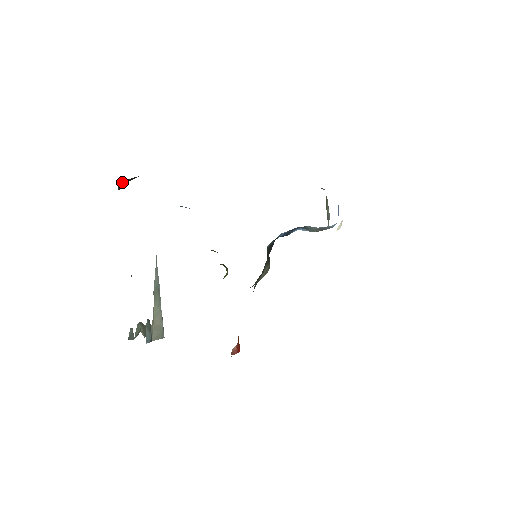
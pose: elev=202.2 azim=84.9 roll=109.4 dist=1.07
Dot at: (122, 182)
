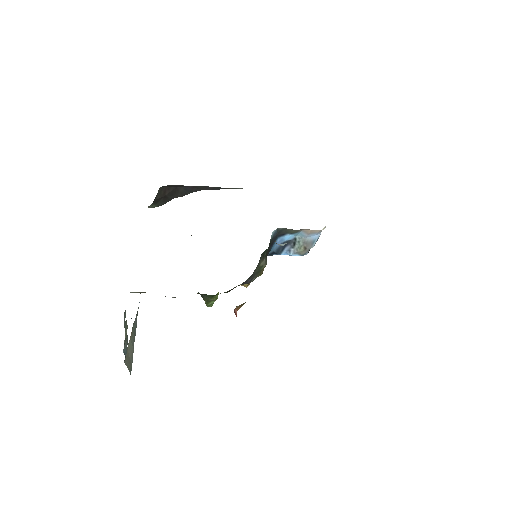
Dot at: (162, 190)
